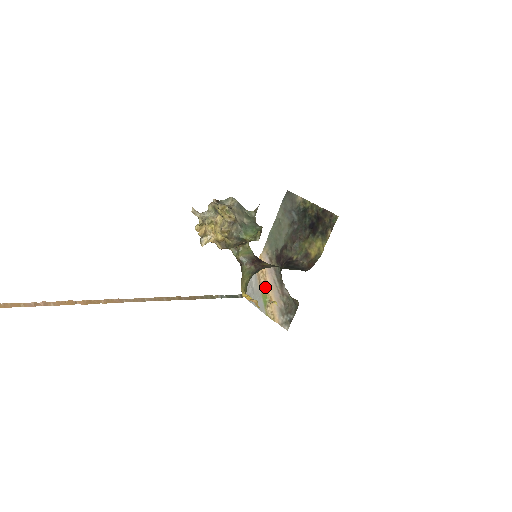
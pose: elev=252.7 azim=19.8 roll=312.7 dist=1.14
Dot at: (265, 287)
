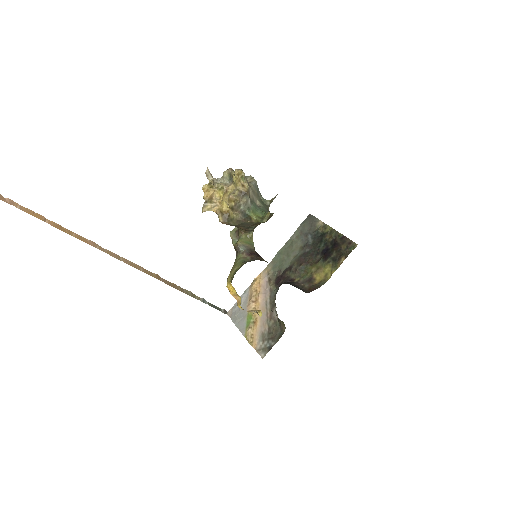
Dot at: (254, 307)
